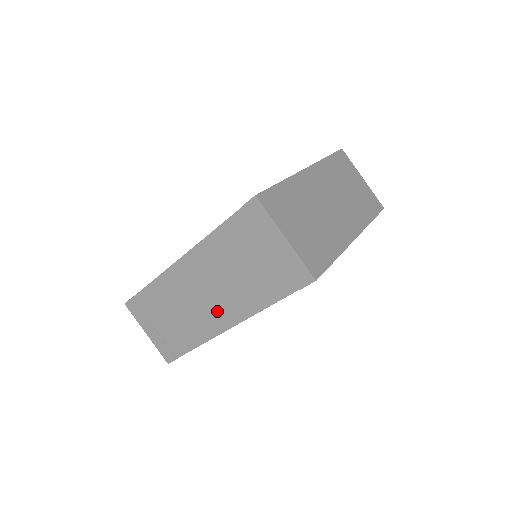
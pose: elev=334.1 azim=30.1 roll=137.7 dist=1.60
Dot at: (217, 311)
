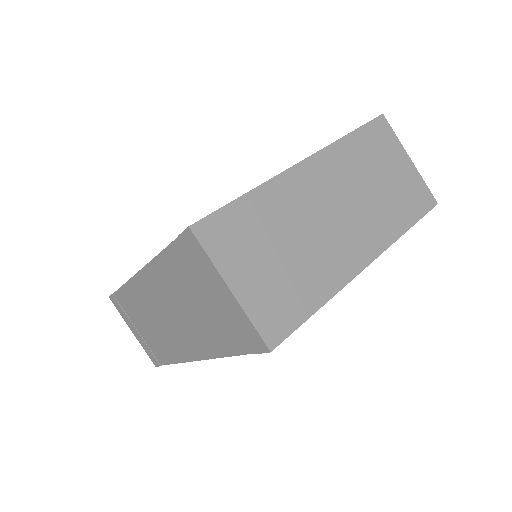
Dot at: (182, 338)
